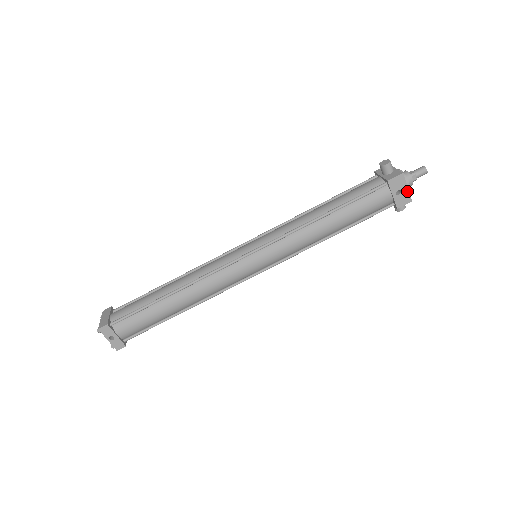
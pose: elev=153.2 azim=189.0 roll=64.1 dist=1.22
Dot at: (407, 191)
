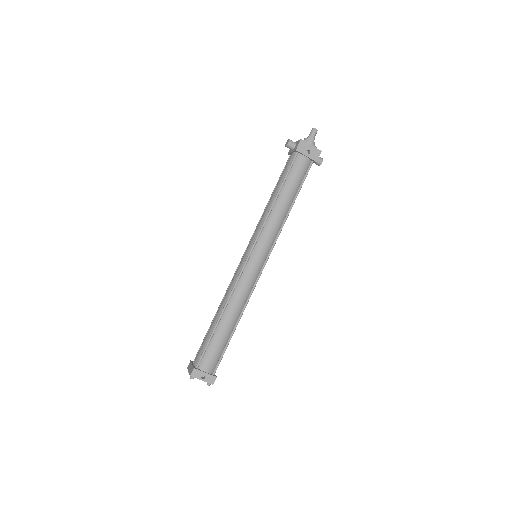
Dot at: (313, 148)
